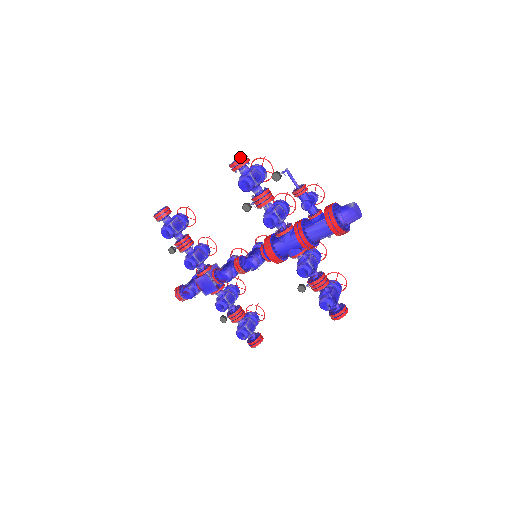
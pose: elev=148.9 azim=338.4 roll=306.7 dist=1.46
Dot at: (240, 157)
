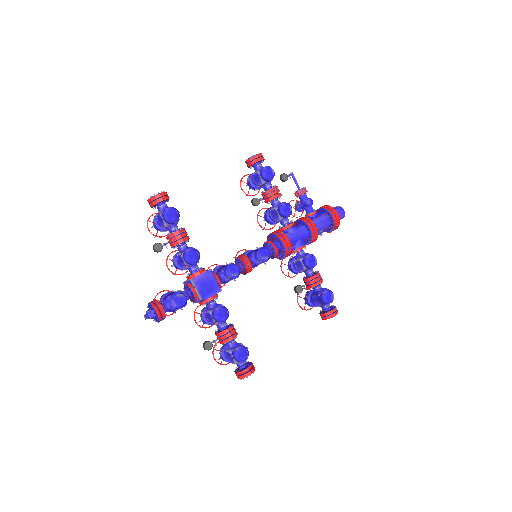
Dot at: (260, 153)
